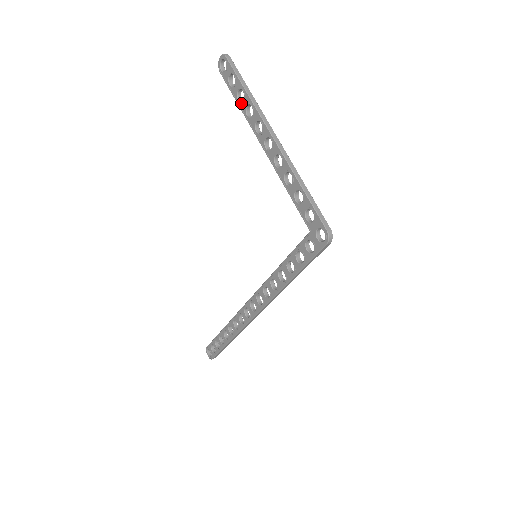
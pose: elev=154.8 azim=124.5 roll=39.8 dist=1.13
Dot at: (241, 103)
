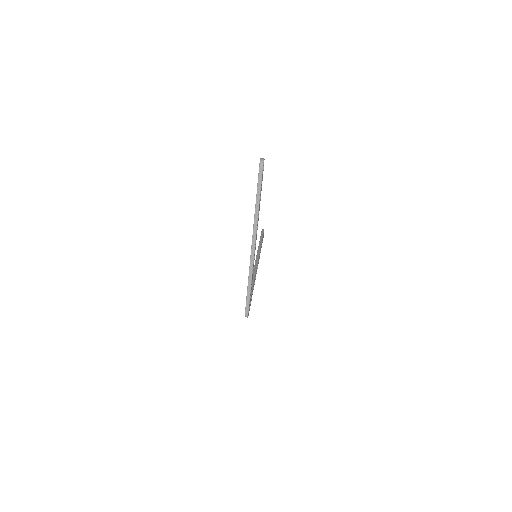
Dot at: occluded
